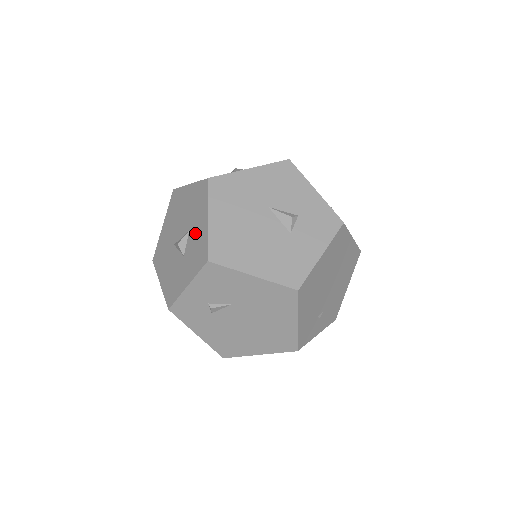
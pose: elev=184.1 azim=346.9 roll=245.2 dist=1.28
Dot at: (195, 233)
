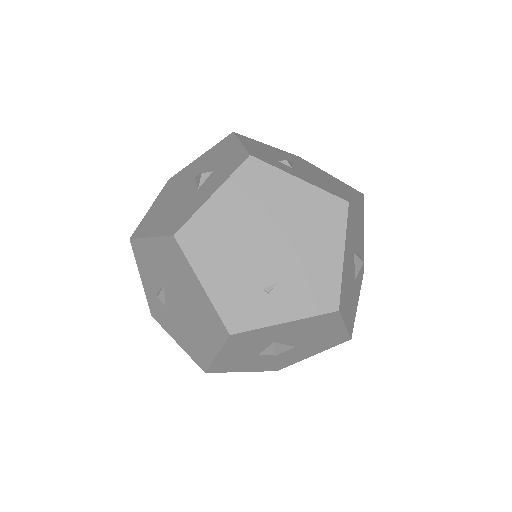
Dot at: occluded
